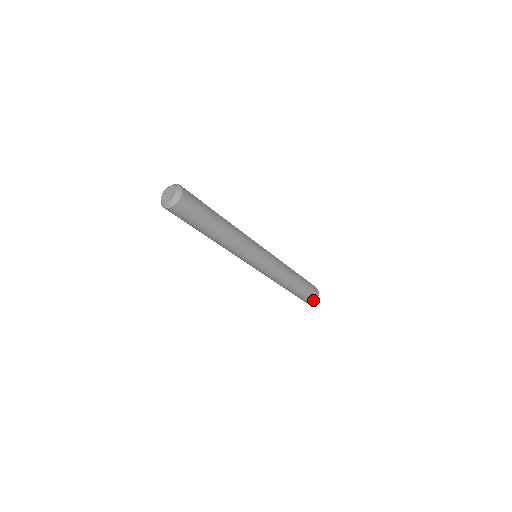
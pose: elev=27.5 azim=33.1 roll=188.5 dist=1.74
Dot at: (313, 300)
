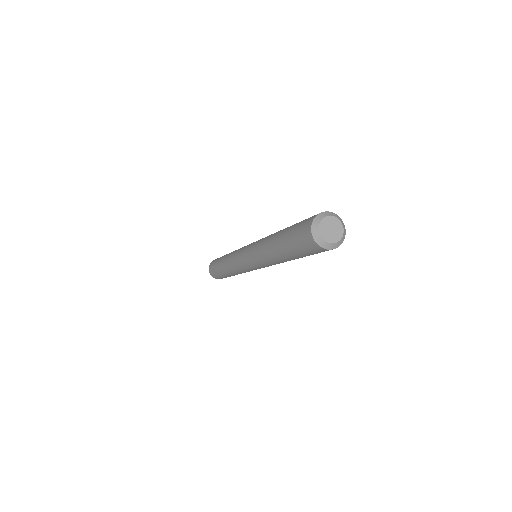
Dot at: (216, 278)
